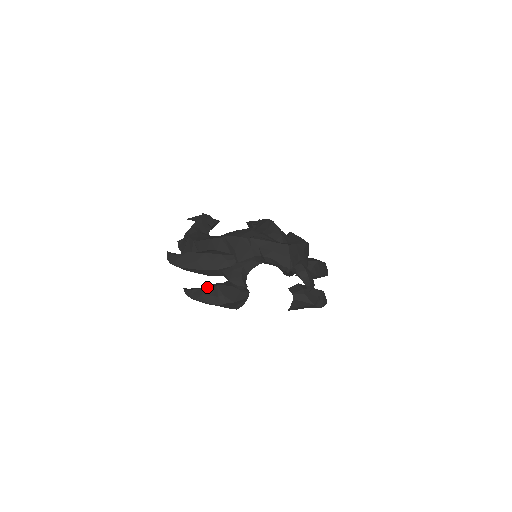
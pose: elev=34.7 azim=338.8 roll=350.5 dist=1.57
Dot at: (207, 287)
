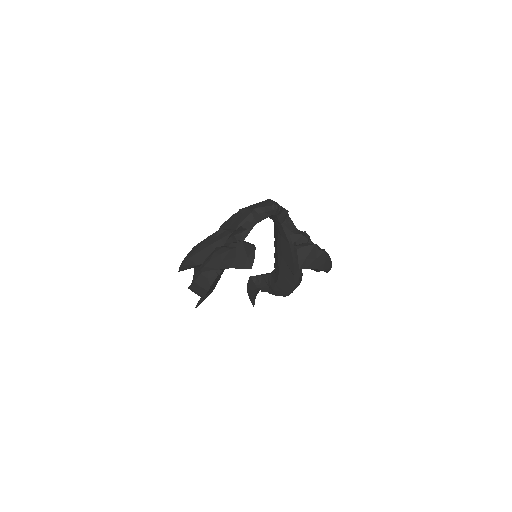
Dot at: (217, 247)
